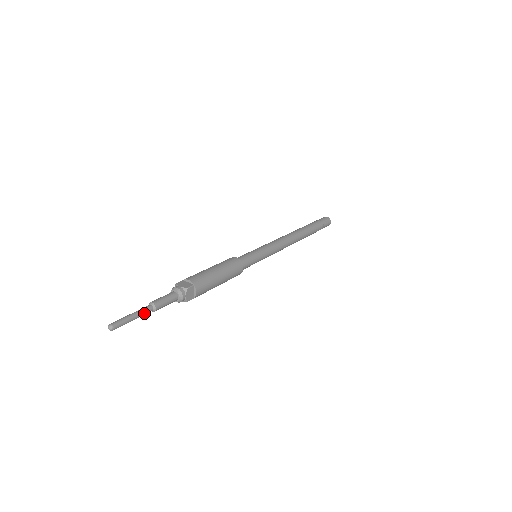
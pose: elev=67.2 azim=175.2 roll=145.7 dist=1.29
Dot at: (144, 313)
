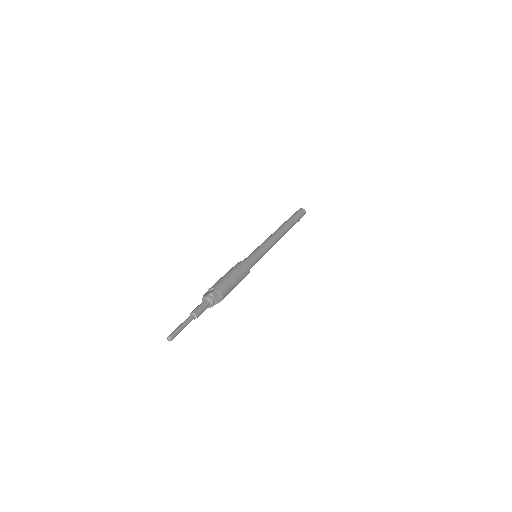
Dot at: (188, 323)
